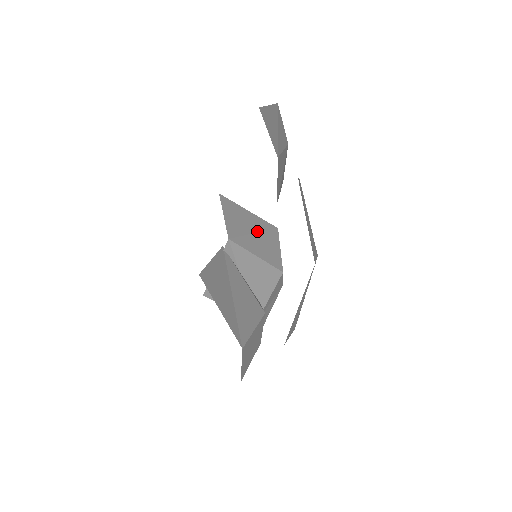
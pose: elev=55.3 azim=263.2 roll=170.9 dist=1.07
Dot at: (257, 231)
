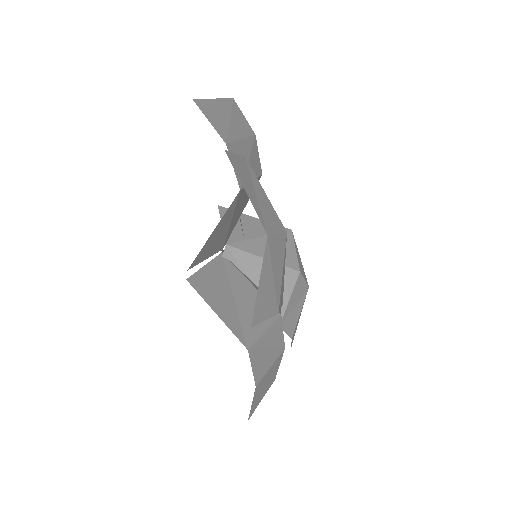
Dot at: (264, 235)
